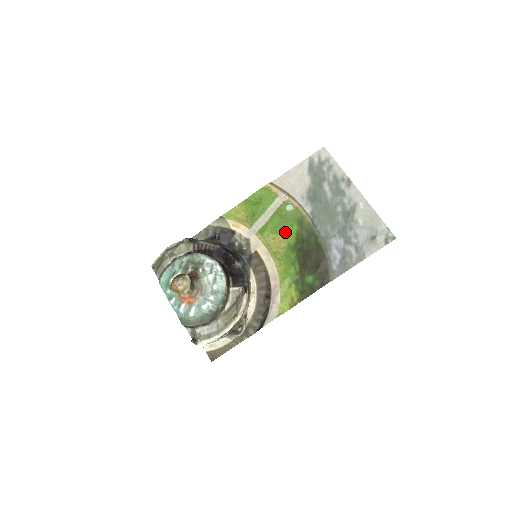
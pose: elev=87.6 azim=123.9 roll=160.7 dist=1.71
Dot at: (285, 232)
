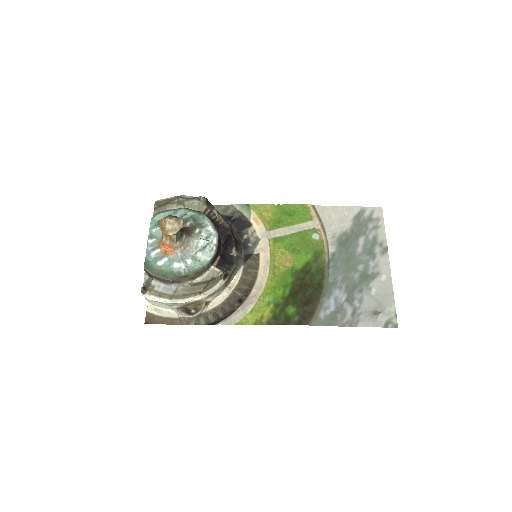
Dot at: (297, 254)
